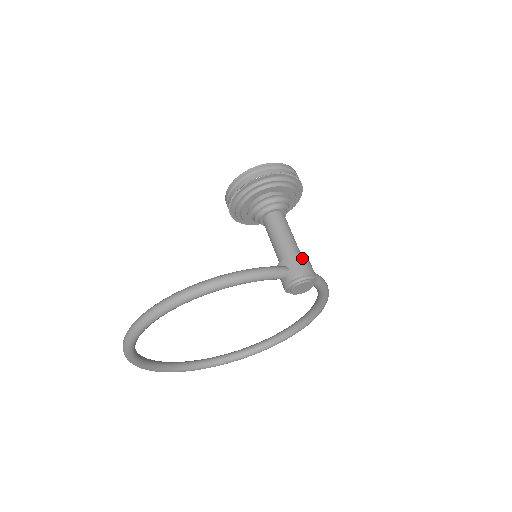
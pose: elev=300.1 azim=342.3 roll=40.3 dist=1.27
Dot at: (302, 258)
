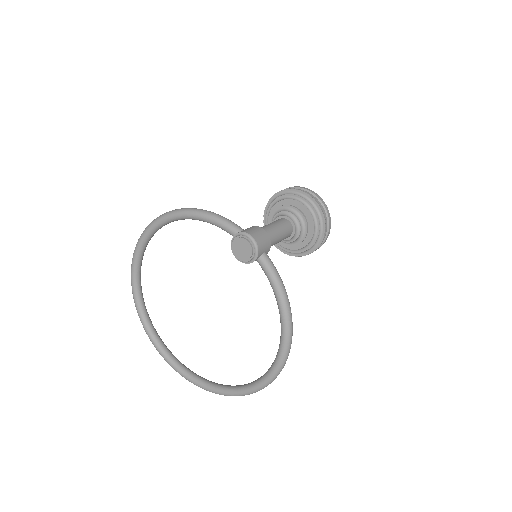
Dot at: (260, 229)
